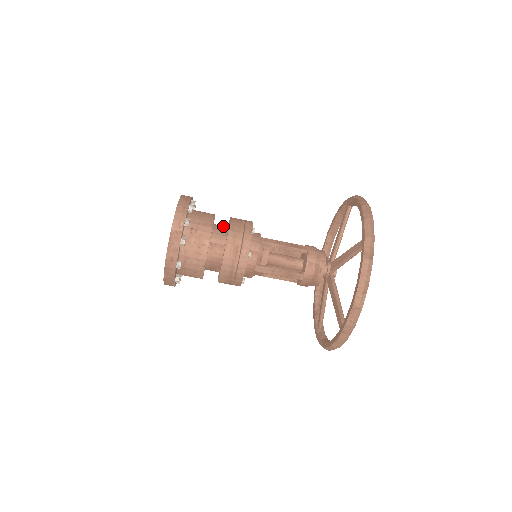
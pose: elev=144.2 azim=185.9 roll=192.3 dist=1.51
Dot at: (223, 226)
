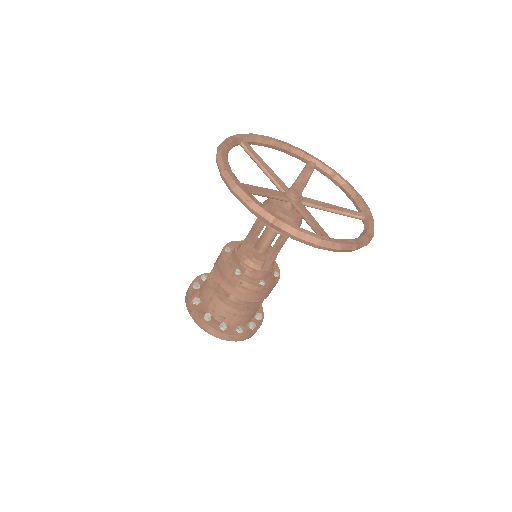
Dot at: occluded
